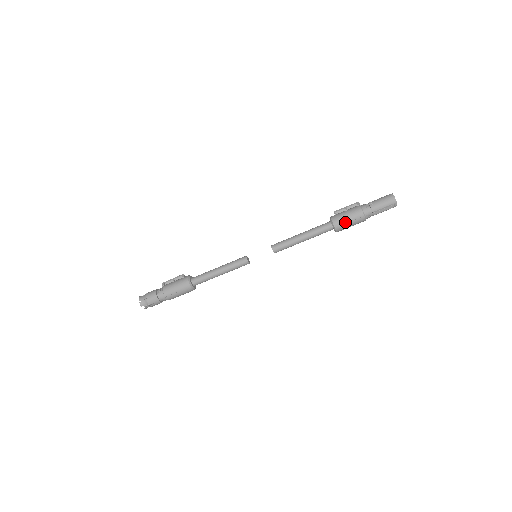
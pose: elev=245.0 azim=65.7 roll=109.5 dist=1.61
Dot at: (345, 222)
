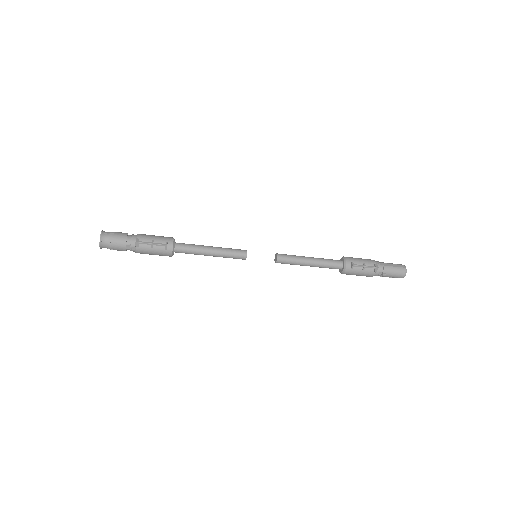
Dot at: occluded
